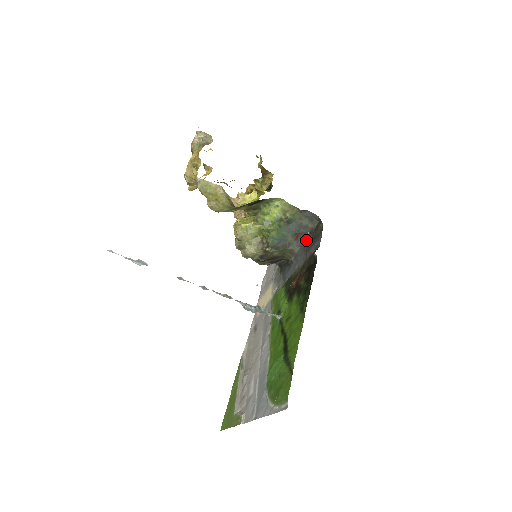
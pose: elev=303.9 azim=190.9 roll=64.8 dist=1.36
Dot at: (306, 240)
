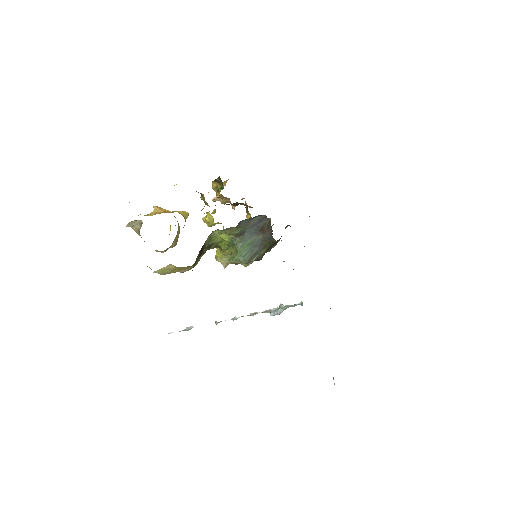
Dot at: (271, 229)
